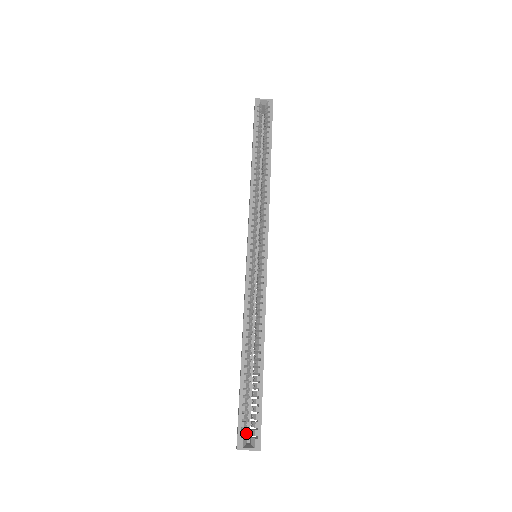
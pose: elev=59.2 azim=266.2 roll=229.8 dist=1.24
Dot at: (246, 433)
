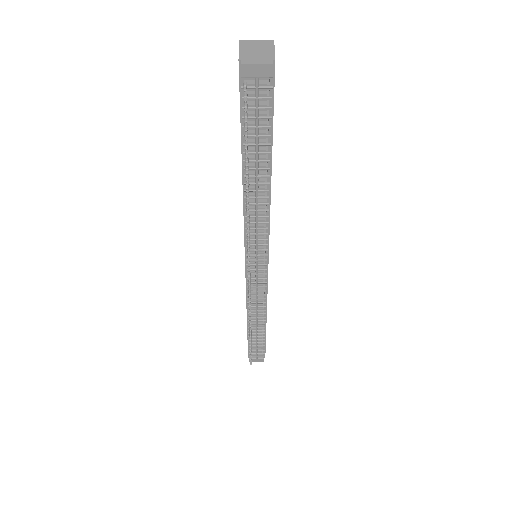
Dot at: occluded
